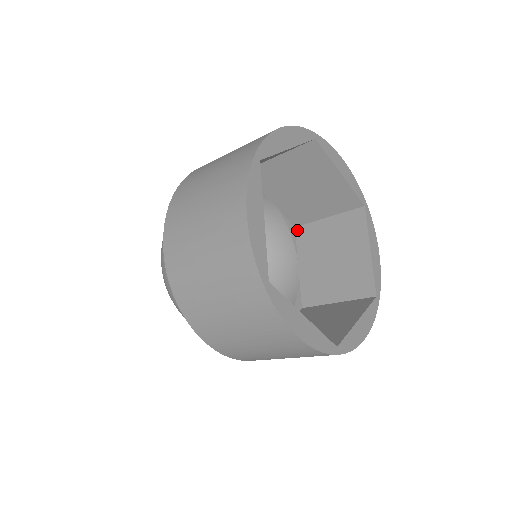
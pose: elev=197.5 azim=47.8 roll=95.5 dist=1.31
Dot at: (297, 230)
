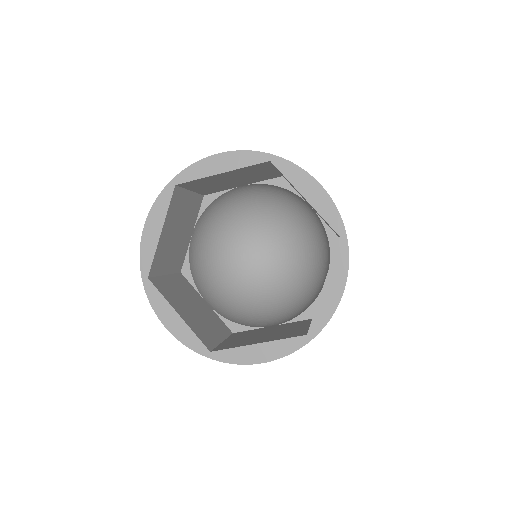
Dot at: occluded
